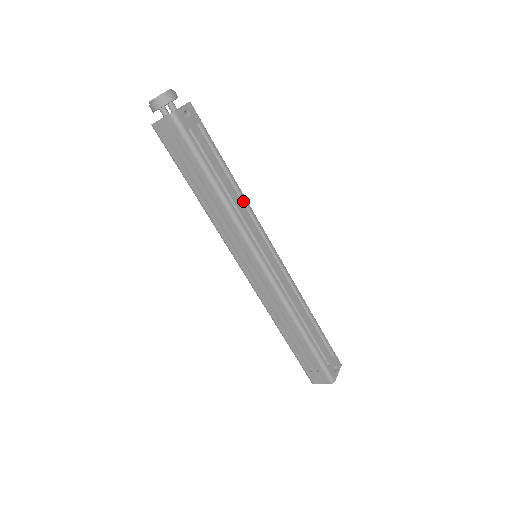
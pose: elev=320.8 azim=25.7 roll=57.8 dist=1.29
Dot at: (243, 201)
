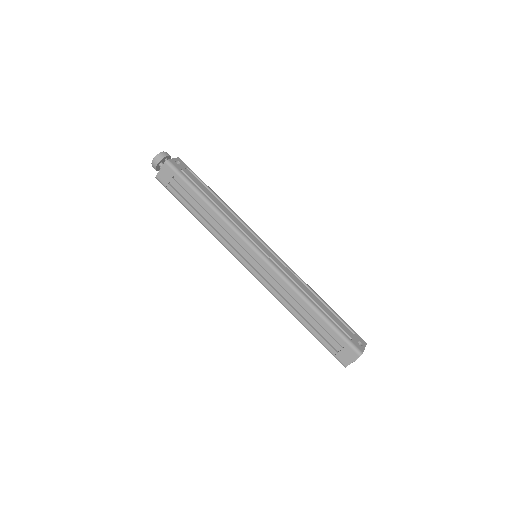
Dot at: (233, 214)
